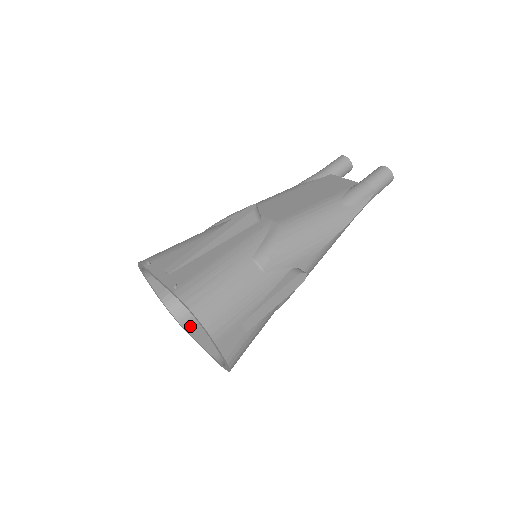
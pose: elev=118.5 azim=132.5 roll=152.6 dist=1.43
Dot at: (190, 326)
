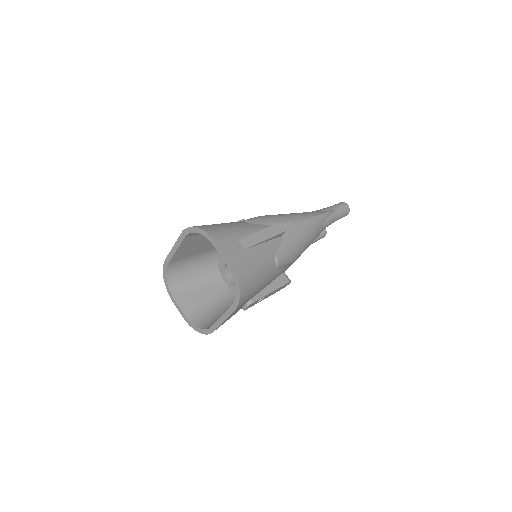
Dot at: occluded
